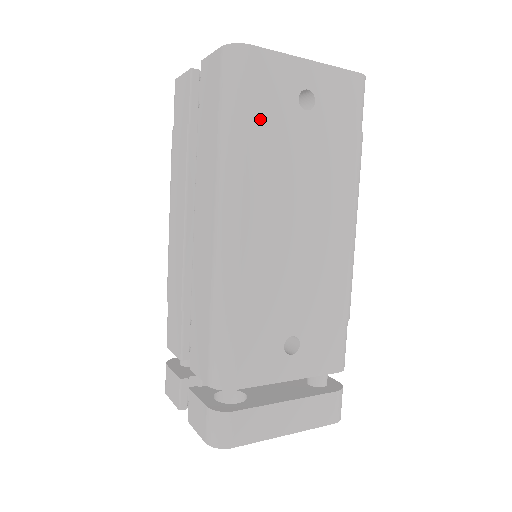
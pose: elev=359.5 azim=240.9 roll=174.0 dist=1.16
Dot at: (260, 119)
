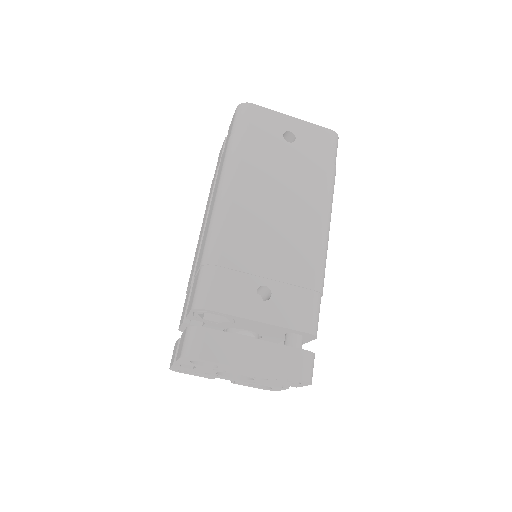
Dot at: (254, 140)
